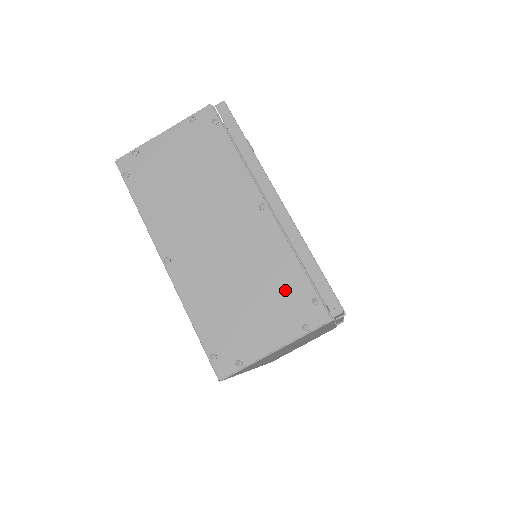
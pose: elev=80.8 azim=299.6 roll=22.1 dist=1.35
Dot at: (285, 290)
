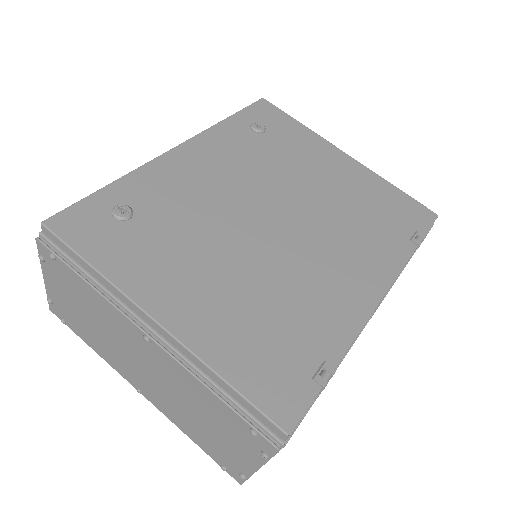
Dot at: (224, 420)
